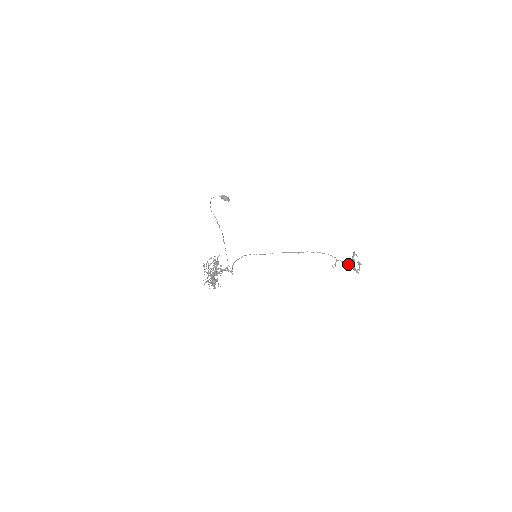
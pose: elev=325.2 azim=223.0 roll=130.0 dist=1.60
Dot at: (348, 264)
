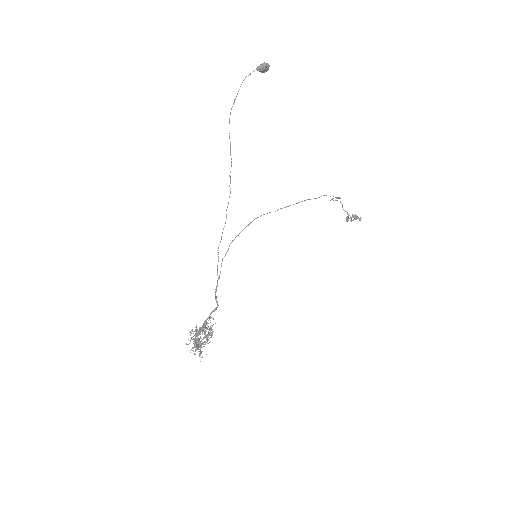
Dot at: occluded
